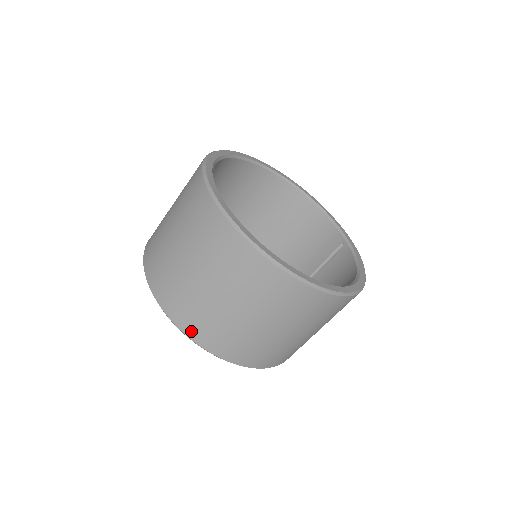
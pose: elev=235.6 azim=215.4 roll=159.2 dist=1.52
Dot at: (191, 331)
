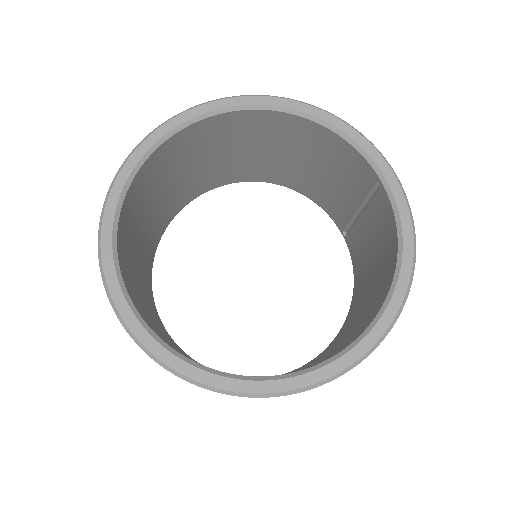
Dot at: occluded
